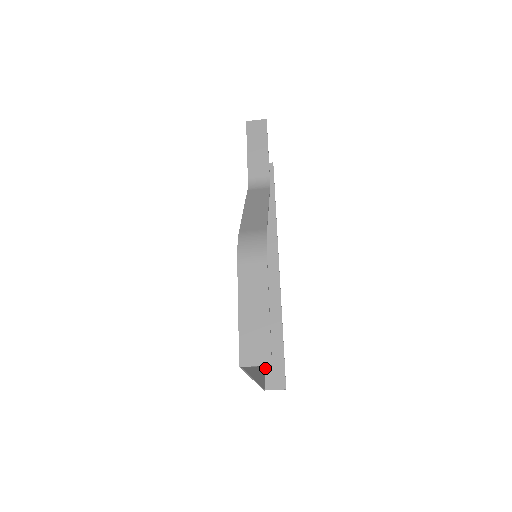
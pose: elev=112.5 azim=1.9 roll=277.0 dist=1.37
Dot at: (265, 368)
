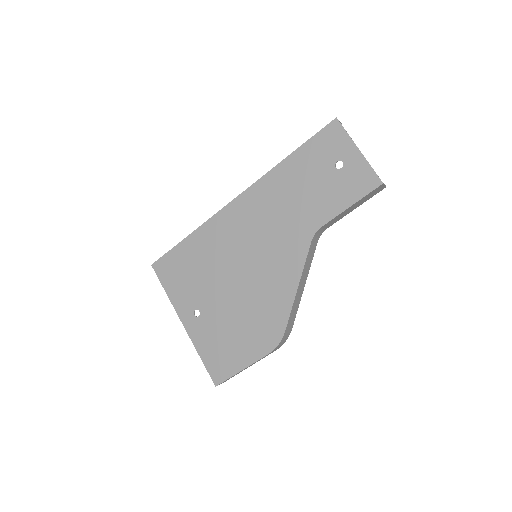
Dot at: (165, 256)
